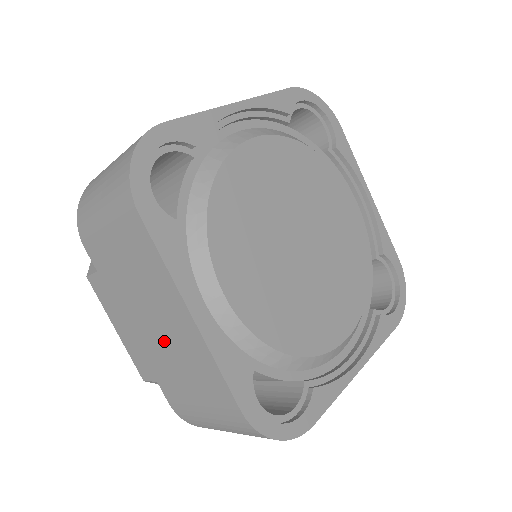
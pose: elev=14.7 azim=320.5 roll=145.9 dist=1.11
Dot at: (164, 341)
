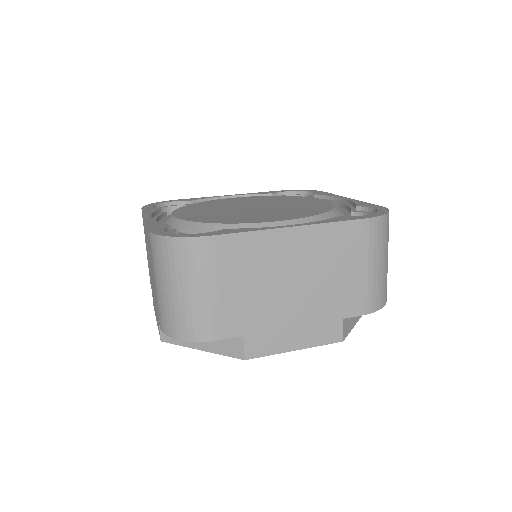
Dot at: occluded
